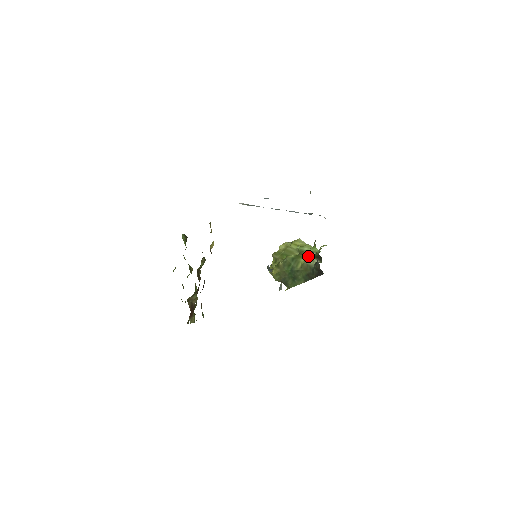
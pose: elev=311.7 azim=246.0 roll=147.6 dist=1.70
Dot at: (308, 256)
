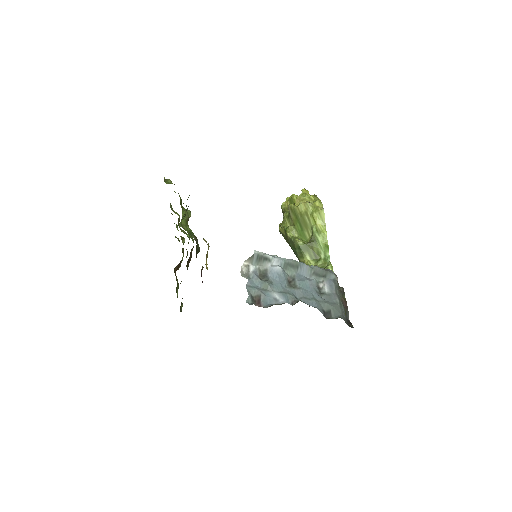
Dot at: (315, 255)
